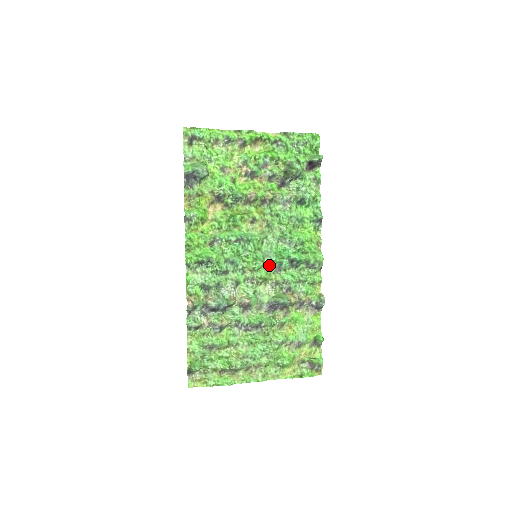
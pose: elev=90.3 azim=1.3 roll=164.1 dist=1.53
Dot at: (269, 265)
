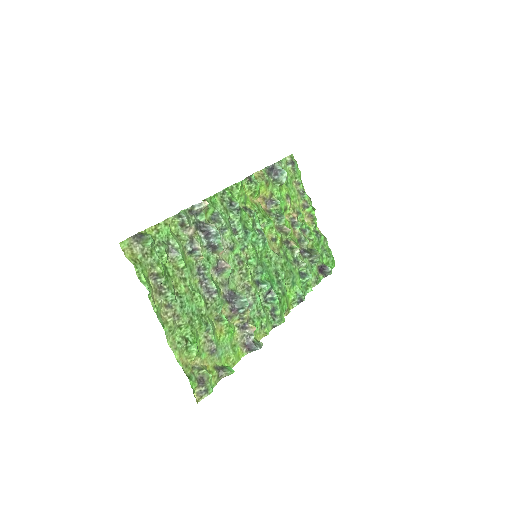
Dot at: (256, 273)
